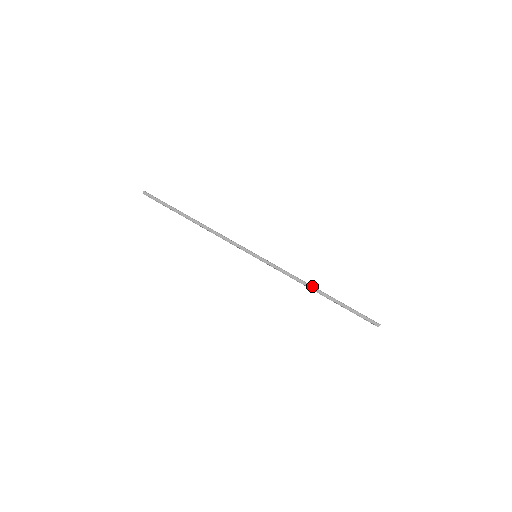
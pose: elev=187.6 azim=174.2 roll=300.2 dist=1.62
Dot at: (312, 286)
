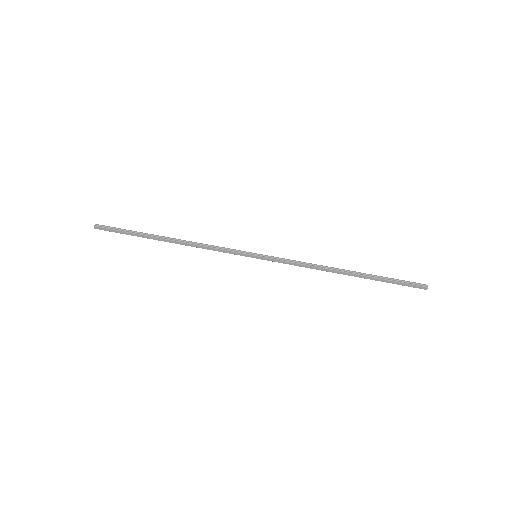
Dot at: (334, 270)
